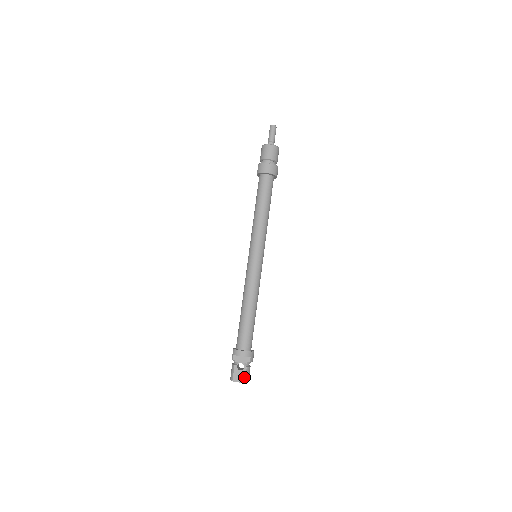
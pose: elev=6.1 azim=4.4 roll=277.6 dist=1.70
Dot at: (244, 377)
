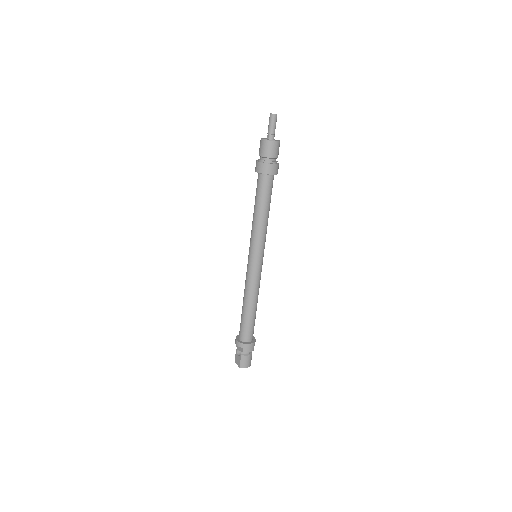
Dot at: (239, 362)
